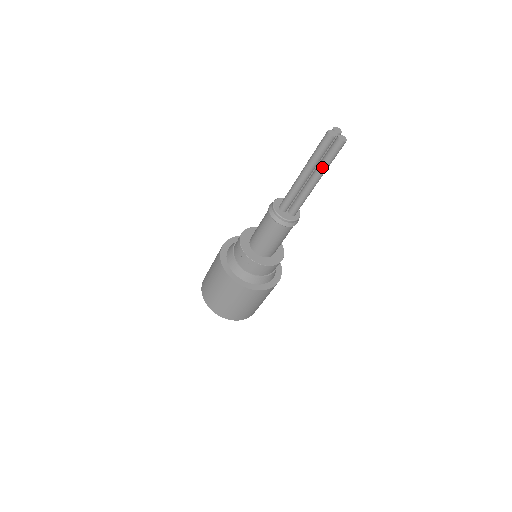
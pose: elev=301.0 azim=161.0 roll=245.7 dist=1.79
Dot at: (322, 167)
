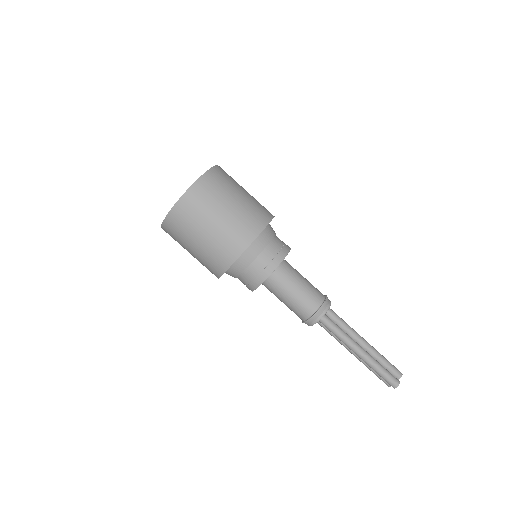
Dot at: (366, 365)
